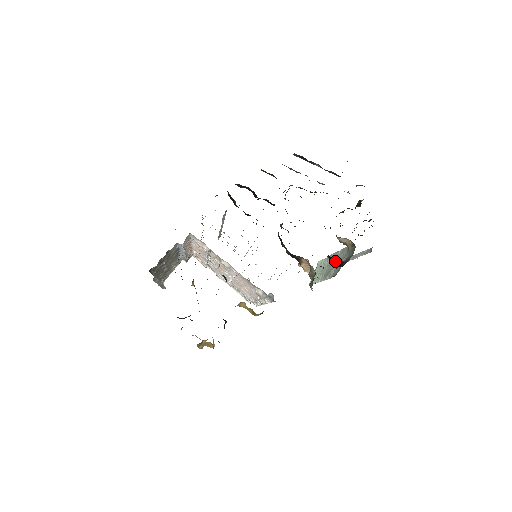
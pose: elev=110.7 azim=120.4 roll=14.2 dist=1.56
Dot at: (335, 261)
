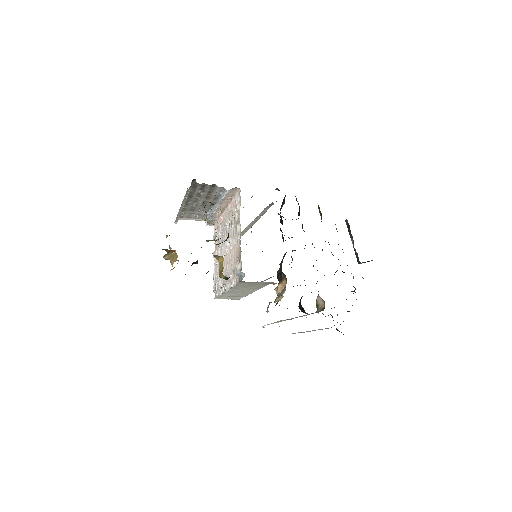
Dot at: (301, 306)
